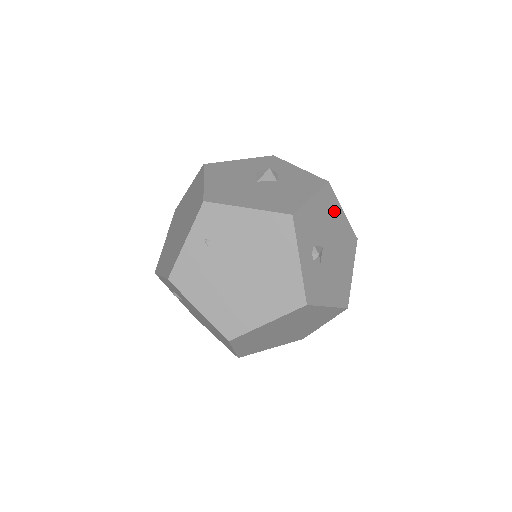
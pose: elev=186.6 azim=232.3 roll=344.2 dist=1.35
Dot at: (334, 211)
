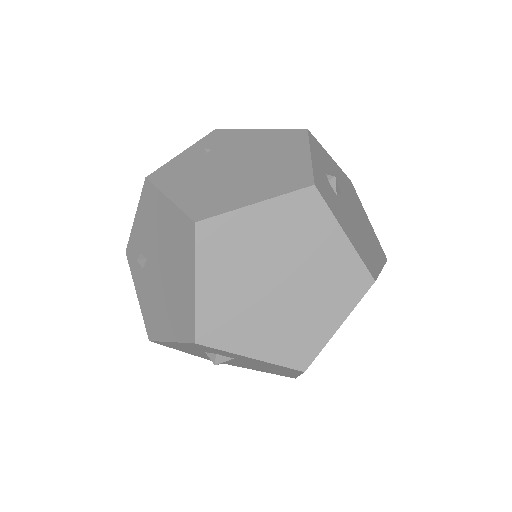
Dot at: (356, 201)
